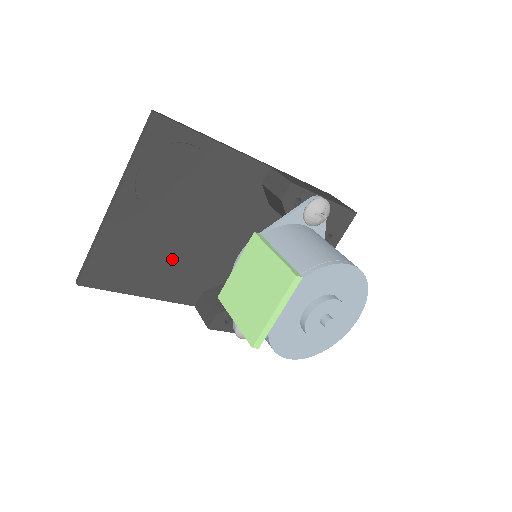
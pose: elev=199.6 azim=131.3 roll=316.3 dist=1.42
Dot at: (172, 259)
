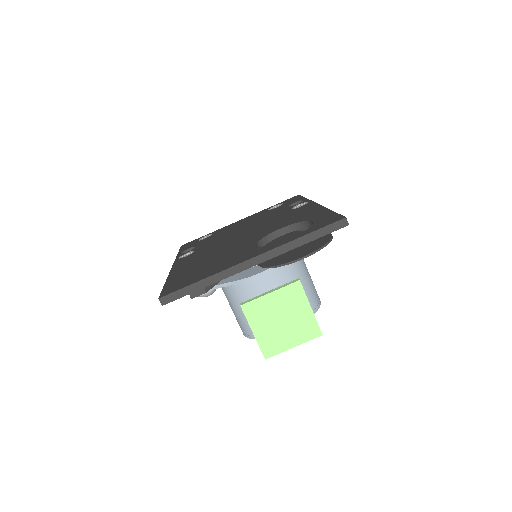
Dot at: occluded
